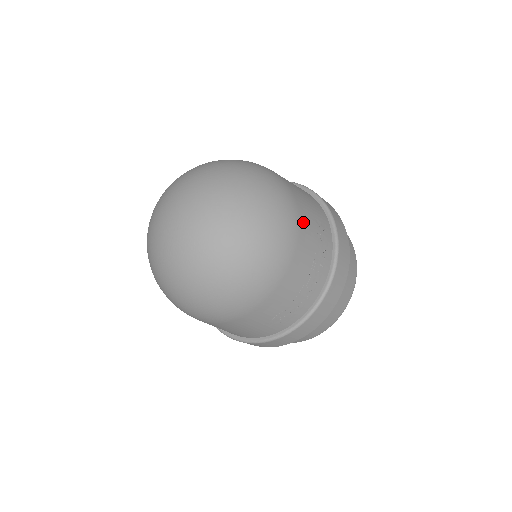
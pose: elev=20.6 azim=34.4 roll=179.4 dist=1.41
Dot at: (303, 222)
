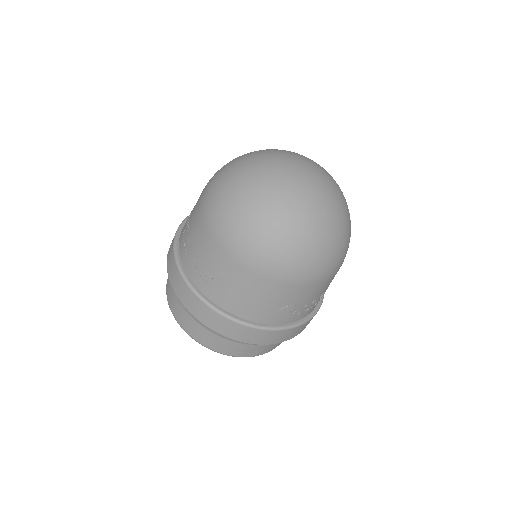
Dot at: occluded
